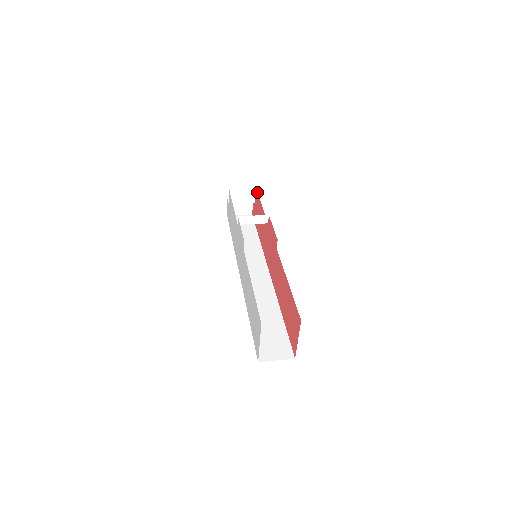
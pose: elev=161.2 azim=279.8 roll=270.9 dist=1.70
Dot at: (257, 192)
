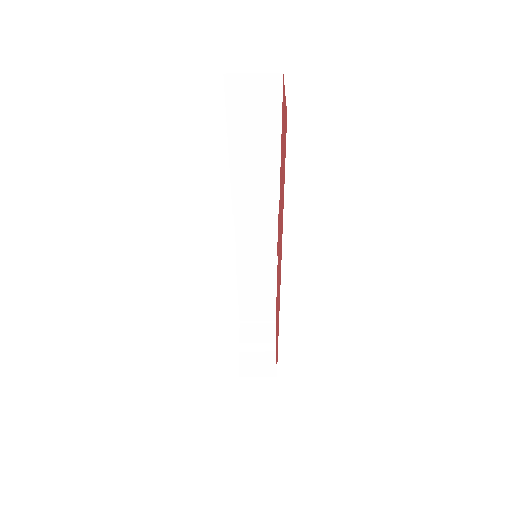
Dot at: (275, 315)
